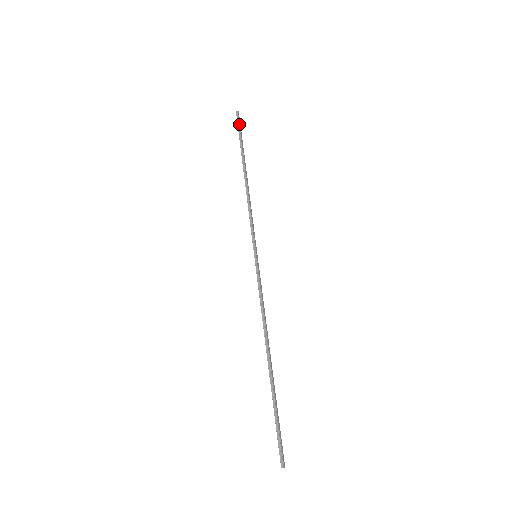
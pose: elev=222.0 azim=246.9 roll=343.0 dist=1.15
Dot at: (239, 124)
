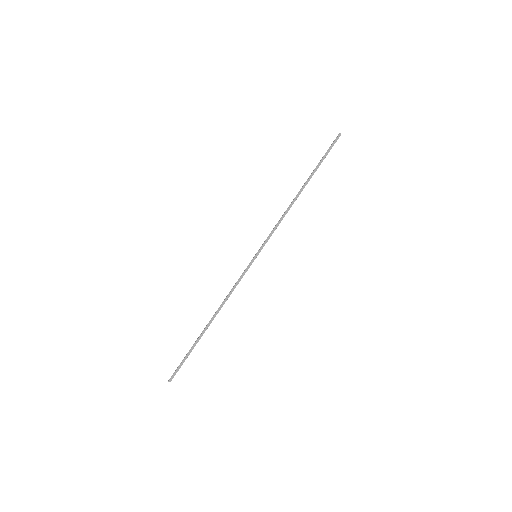
Dot at: (331, 146)
